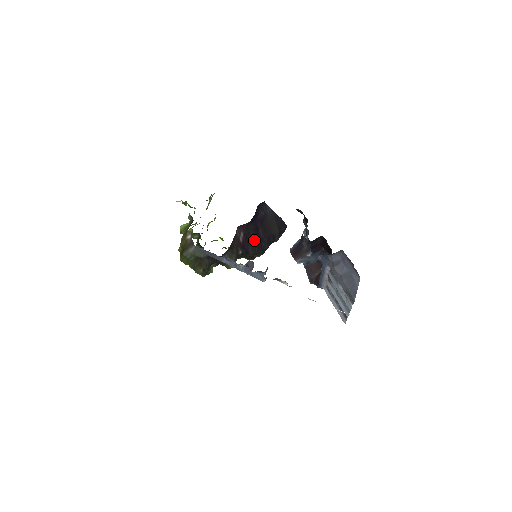
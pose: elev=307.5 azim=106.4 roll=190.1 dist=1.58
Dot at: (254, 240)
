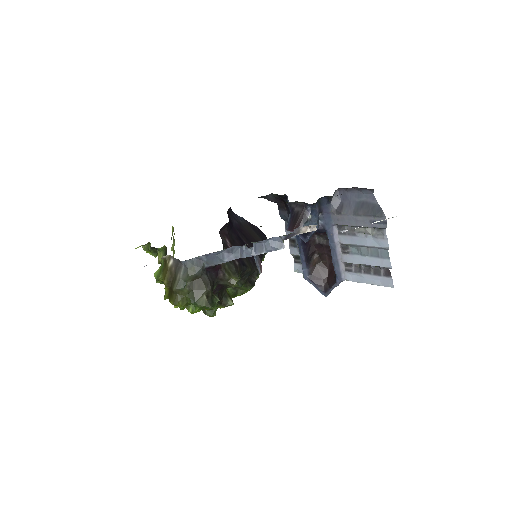
Dot at: occluded
